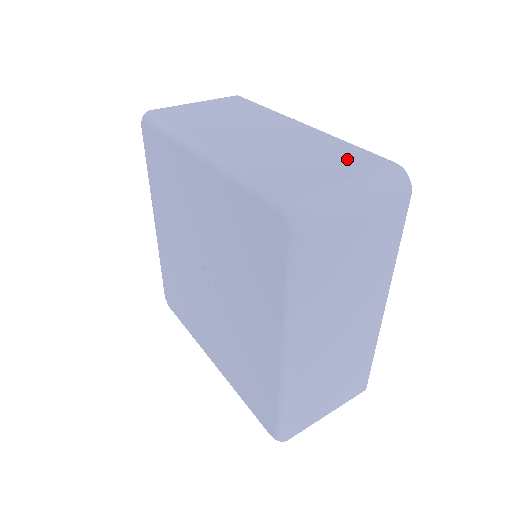
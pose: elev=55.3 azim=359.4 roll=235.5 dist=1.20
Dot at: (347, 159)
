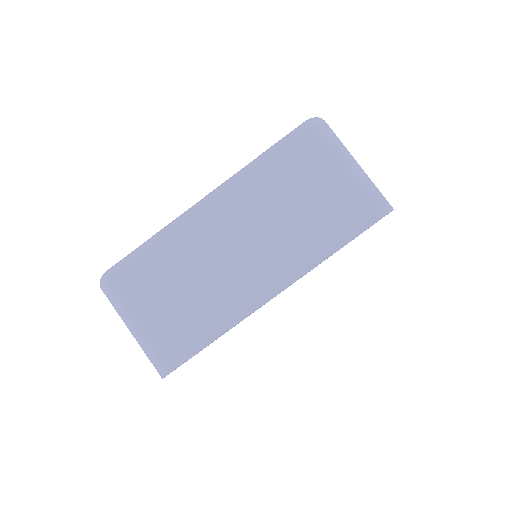
Dot at: occluded
